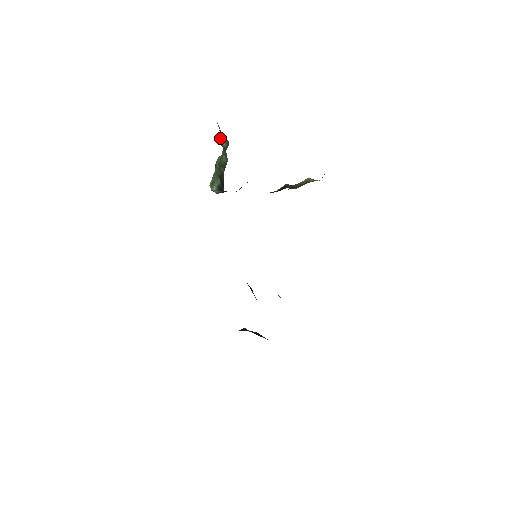
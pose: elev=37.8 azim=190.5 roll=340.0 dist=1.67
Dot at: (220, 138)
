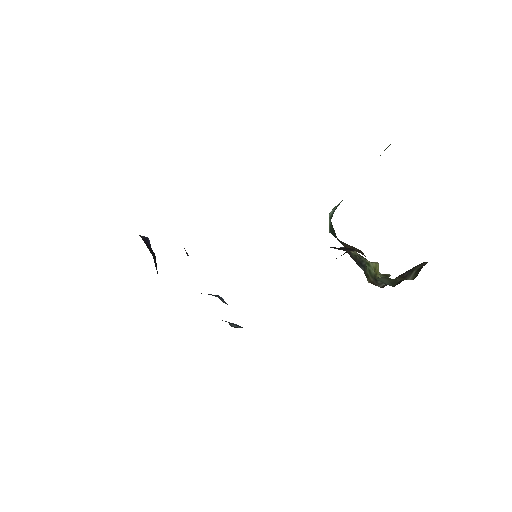
Dot at: occluded
